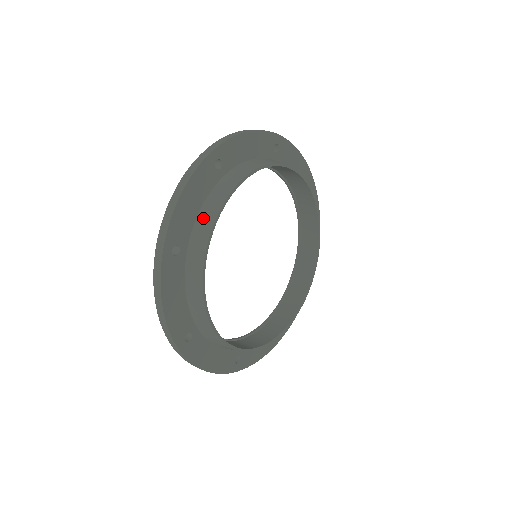
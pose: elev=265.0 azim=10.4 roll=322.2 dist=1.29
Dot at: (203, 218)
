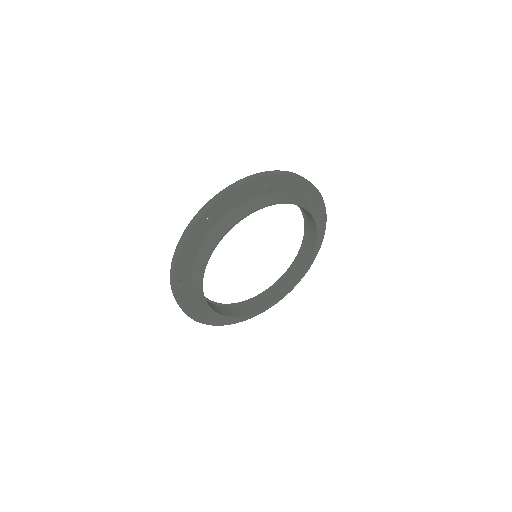
Dot at: (199, 258)
